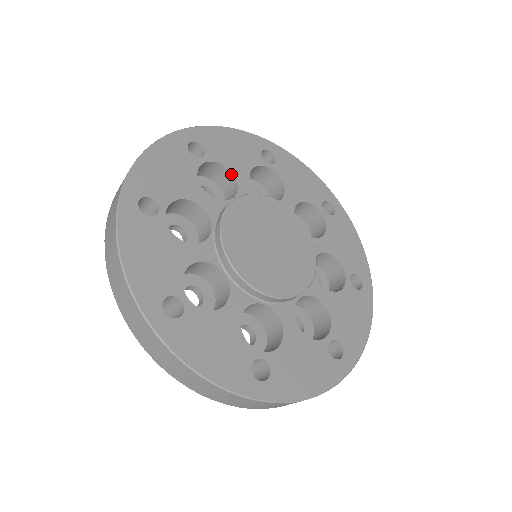
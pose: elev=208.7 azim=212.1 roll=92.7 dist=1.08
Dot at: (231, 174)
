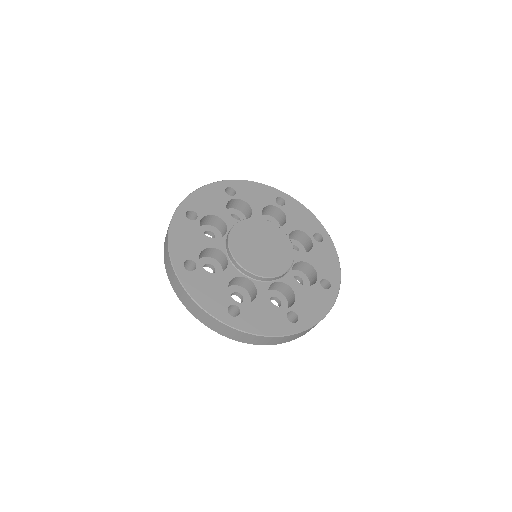
Dot at: (217, 217)
